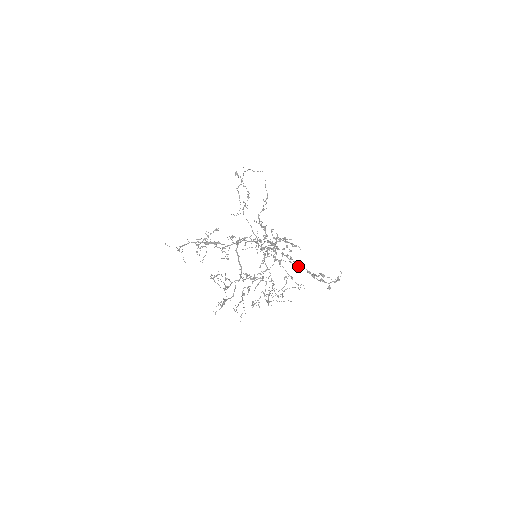
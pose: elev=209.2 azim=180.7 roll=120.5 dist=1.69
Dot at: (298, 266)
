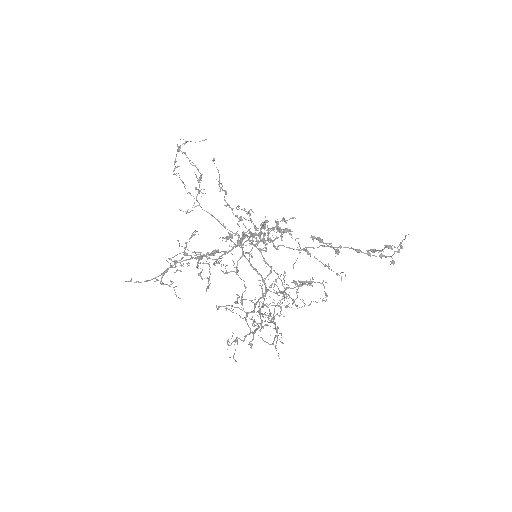
Dot at: occluded
